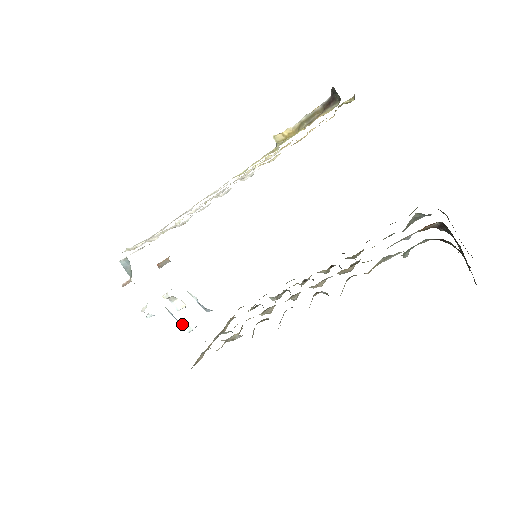
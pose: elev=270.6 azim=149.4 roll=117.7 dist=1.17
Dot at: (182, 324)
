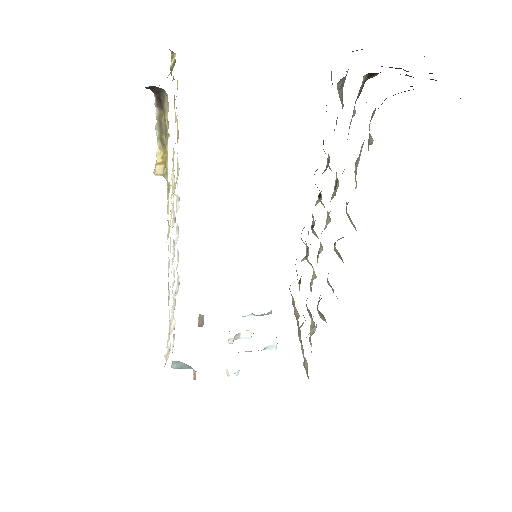
Dot at: (265, 349)
